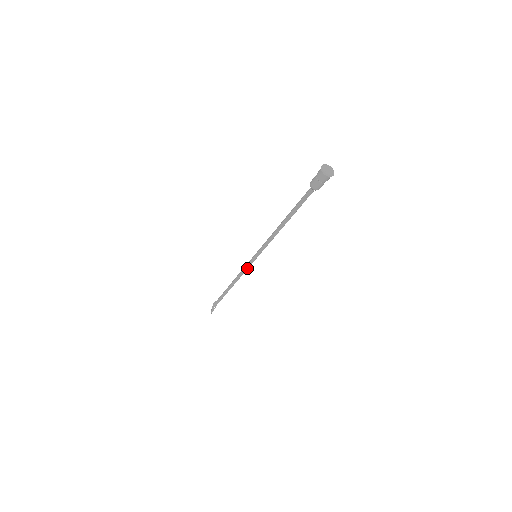
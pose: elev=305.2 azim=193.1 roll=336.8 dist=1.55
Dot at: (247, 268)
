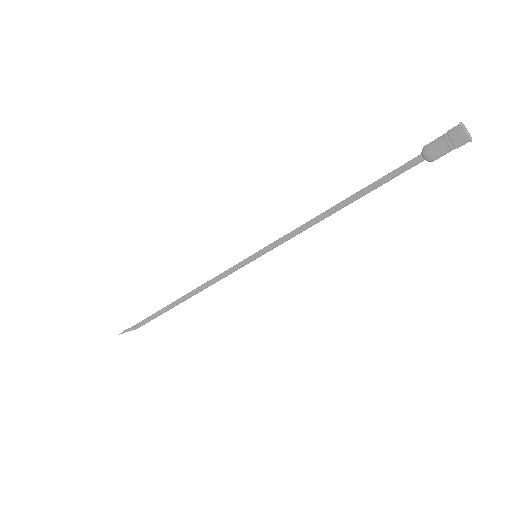
Dot at: (229, 273)
